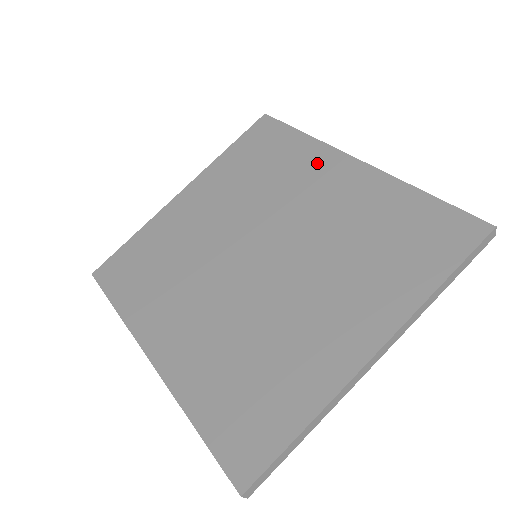
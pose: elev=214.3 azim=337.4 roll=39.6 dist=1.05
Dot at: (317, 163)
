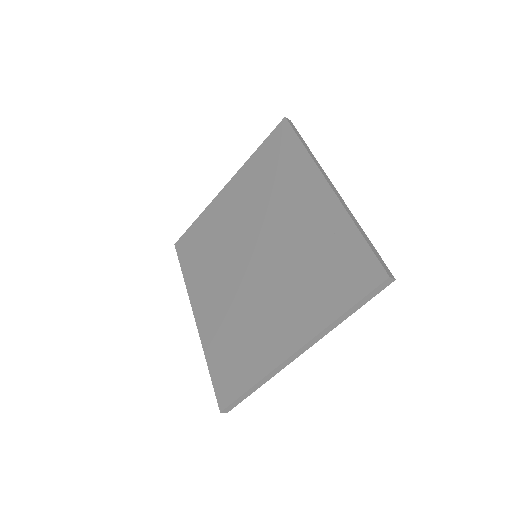
Dot at: (304, 182)
